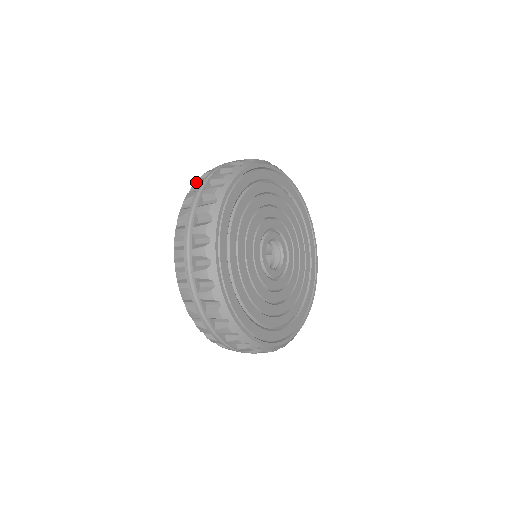
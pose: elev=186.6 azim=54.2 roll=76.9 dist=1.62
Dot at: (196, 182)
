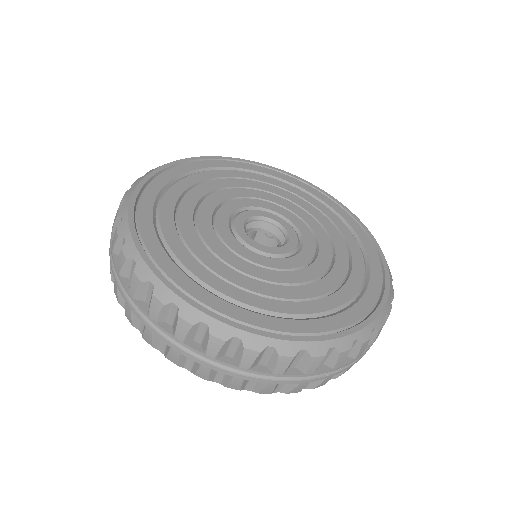
Dot at: occluded
